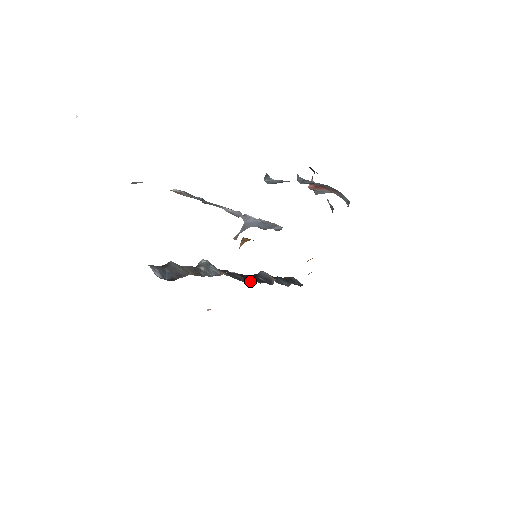
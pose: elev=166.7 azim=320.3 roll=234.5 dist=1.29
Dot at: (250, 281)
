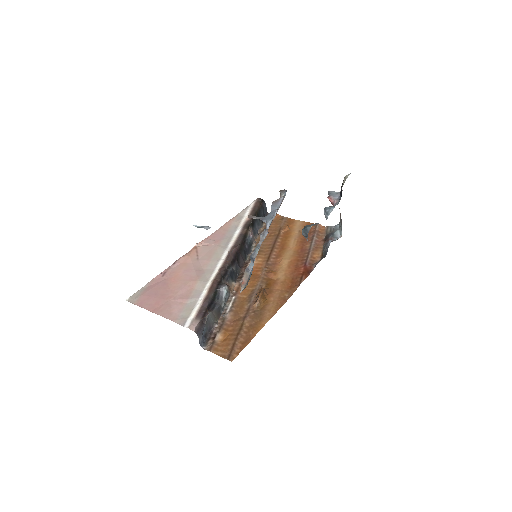
Dot at: (241, 269)
